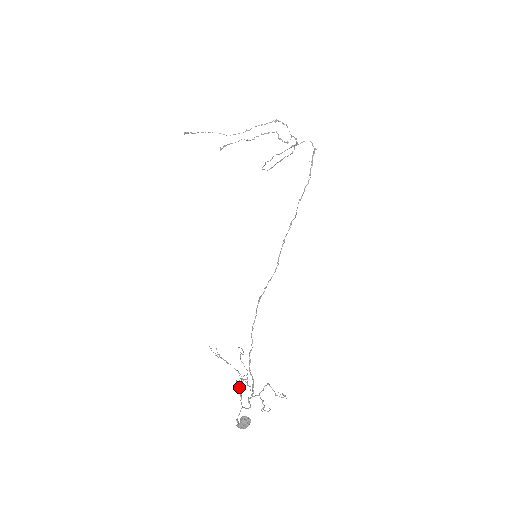
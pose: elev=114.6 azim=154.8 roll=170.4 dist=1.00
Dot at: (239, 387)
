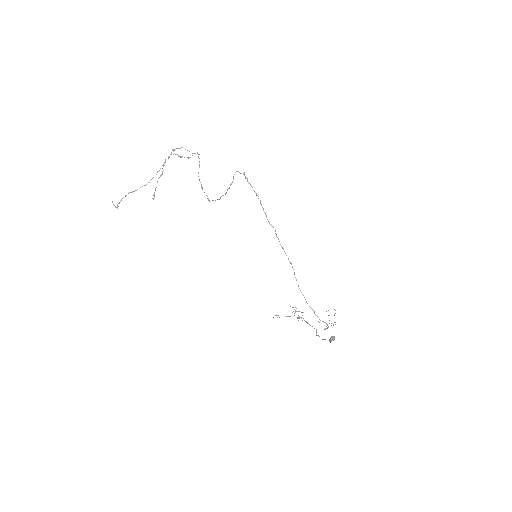
Dot at: occluded
